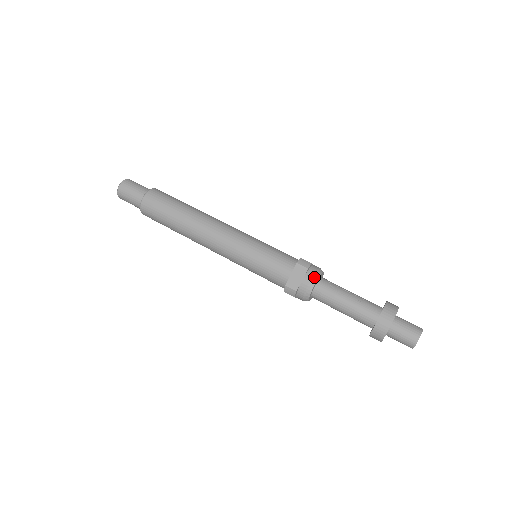
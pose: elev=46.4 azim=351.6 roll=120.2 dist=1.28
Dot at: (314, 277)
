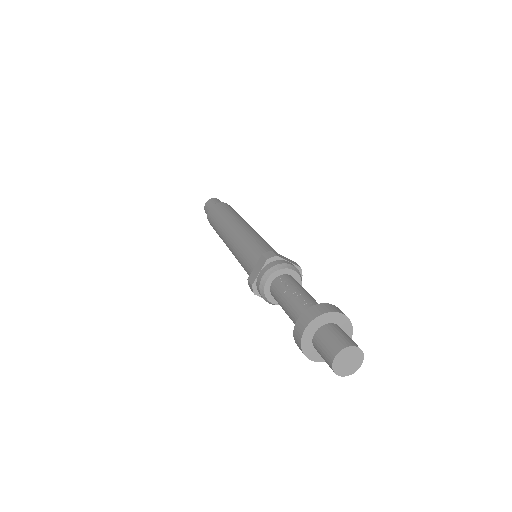
Dot at: (270, 270)
